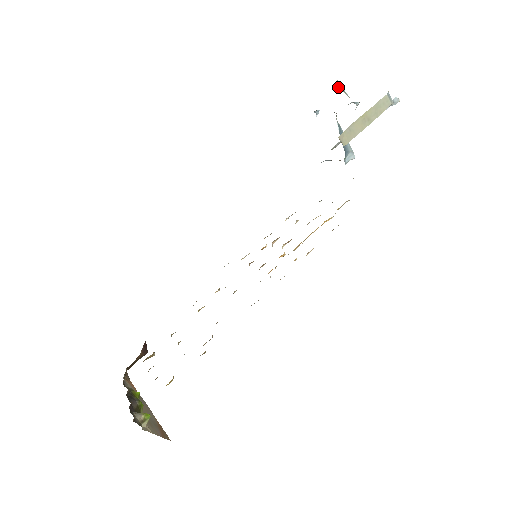
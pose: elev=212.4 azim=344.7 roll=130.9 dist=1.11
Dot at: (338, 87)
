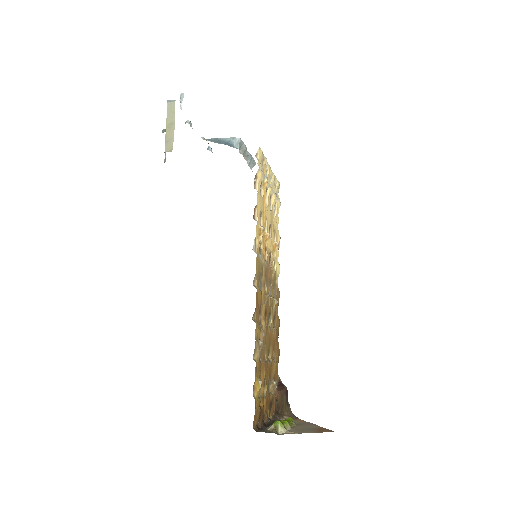
Dot at: occluded
